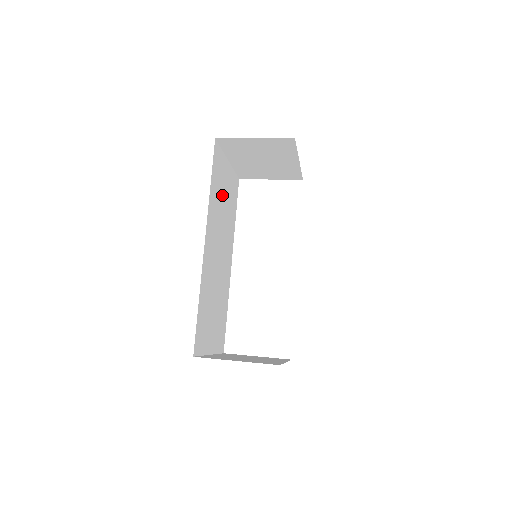
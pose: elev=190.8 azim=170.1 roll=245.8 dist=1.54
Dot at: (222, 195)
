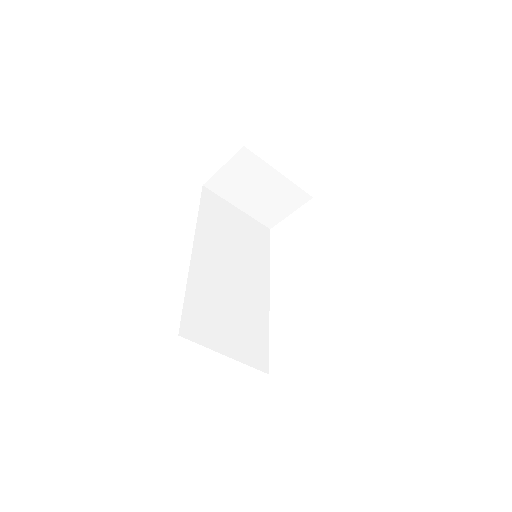
Dot at: (229, 228)
